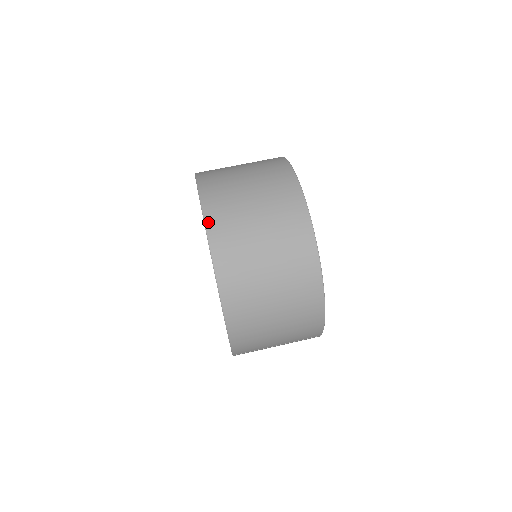
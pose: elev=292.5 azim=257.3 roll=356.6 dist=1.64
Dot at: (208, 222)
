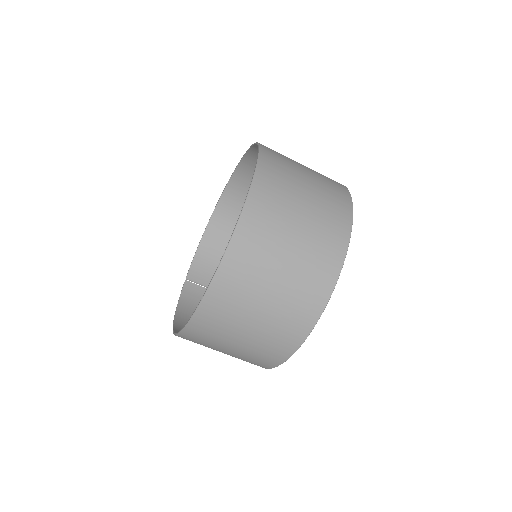
Dot at: (189, 328)
